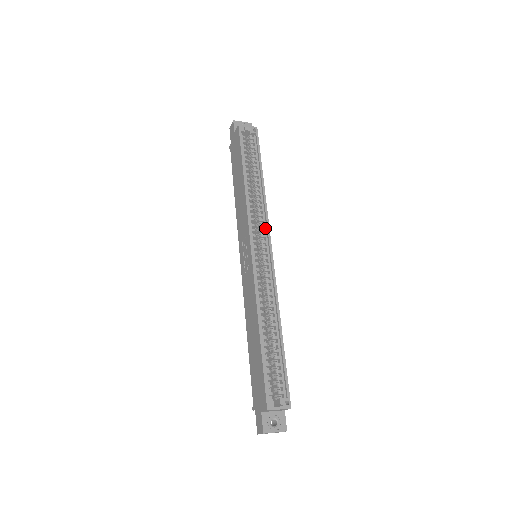
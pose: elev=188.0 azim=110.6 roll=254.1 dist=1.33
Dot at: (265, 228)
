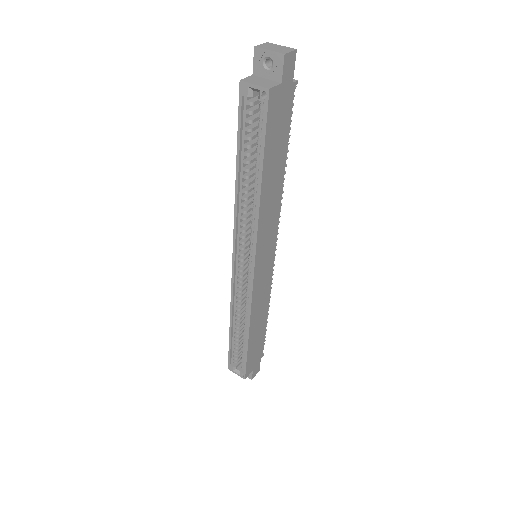
Dot at: (254, 246)
